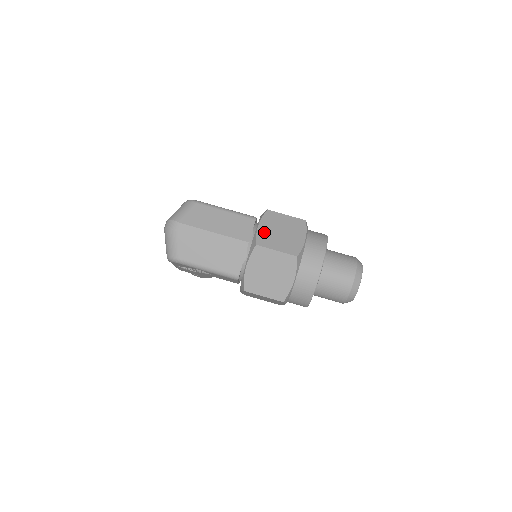
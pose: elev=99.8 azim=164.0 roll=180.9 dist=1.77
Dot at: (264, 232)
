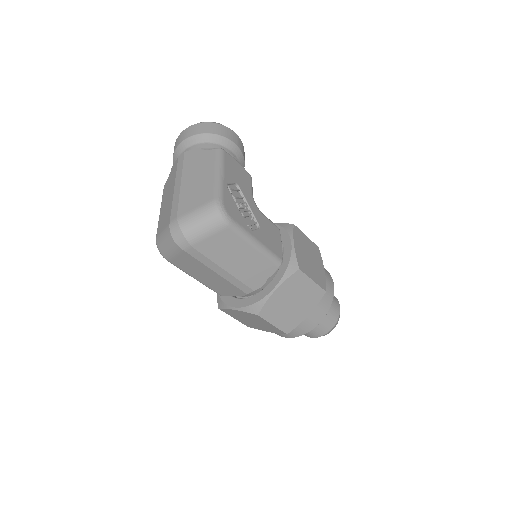
Dot at: (276, 300)
